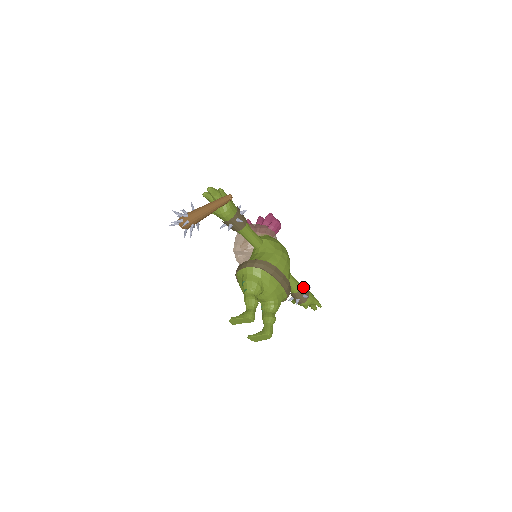
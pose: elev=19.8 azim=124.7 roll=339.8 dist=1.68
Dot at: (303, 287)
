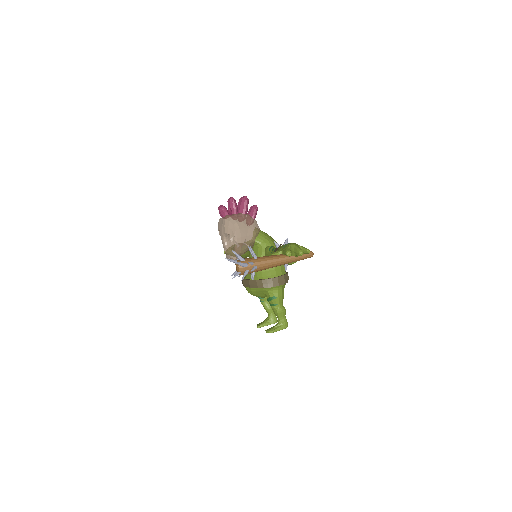
Dot at: occluded
